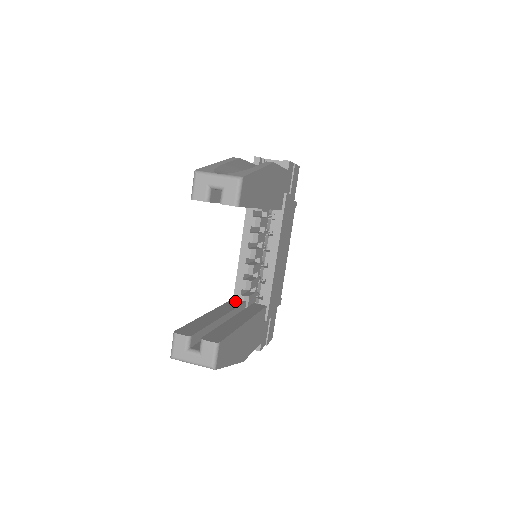
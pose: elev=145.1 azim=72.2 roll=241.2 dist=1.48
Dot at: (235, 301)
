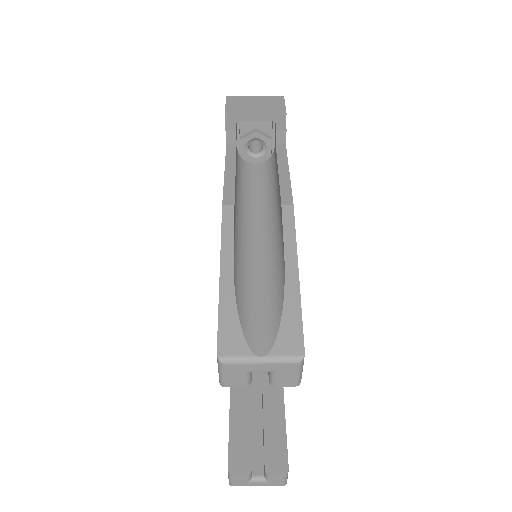
Dot at: occluded
